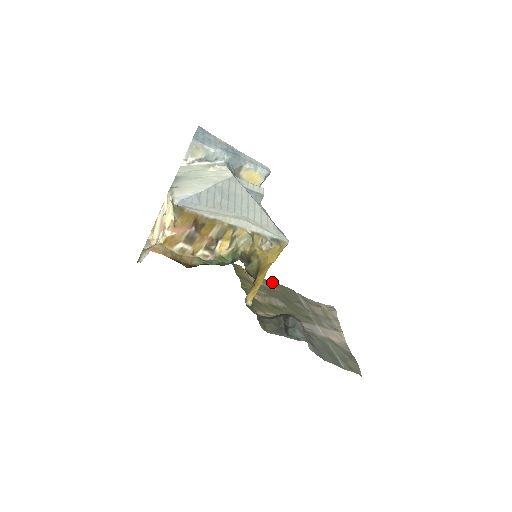
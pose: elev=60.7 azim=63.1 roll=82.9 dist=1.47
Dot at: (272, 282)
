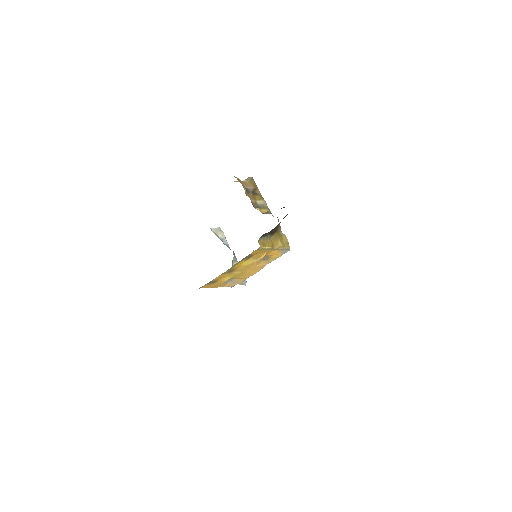
Dot at: occluded
